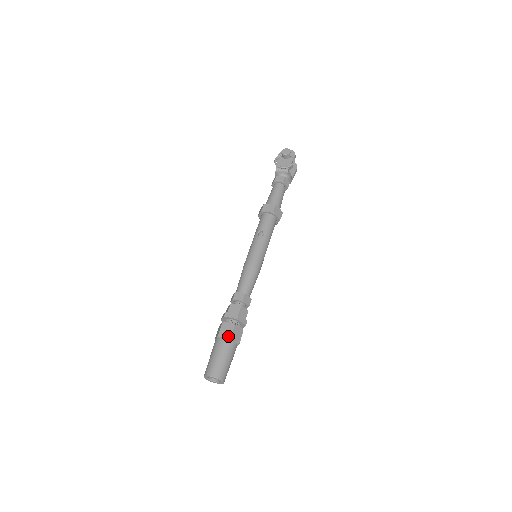
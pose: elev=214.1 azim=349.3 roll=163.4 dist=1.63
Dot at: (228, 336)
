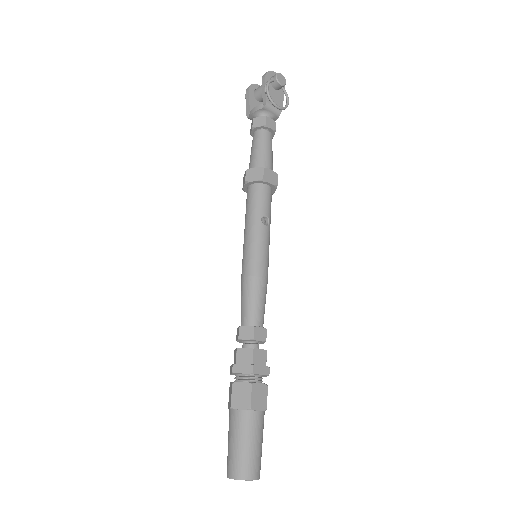
Dot at: (264, 407)
